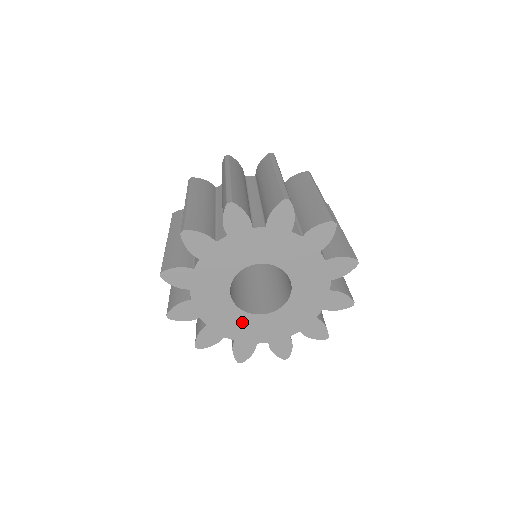
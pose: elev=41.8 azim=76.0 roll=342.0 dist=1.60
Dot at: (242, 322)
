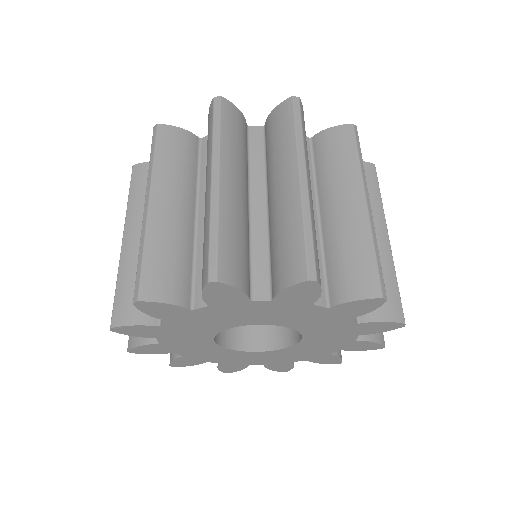
Dot at: (259, 356)
